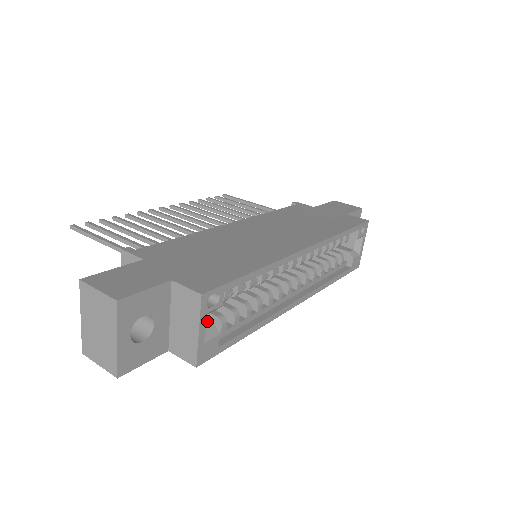
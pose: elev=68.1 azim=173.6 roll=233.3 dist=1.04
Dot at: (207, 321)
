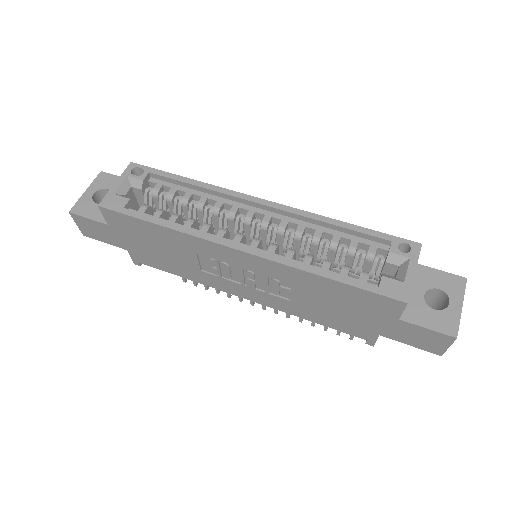
Dot at: (136, 202)
